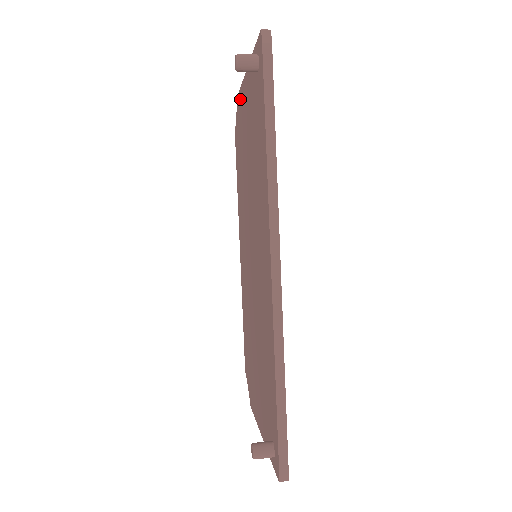
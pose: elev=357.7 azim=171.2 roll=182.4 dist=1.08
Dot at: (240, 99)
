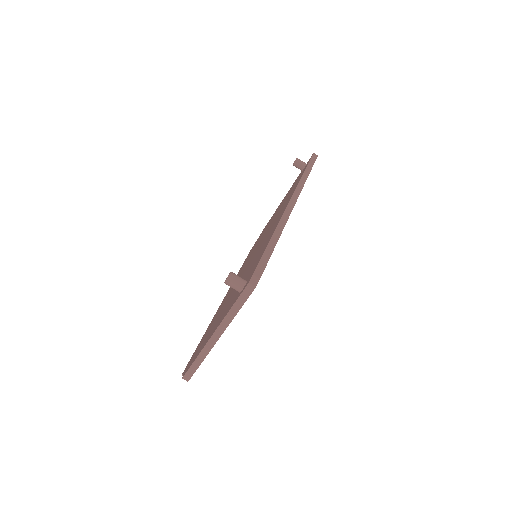
Dot at: occluded
